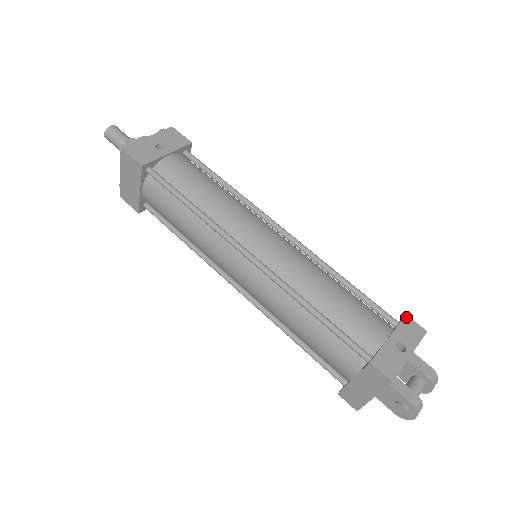
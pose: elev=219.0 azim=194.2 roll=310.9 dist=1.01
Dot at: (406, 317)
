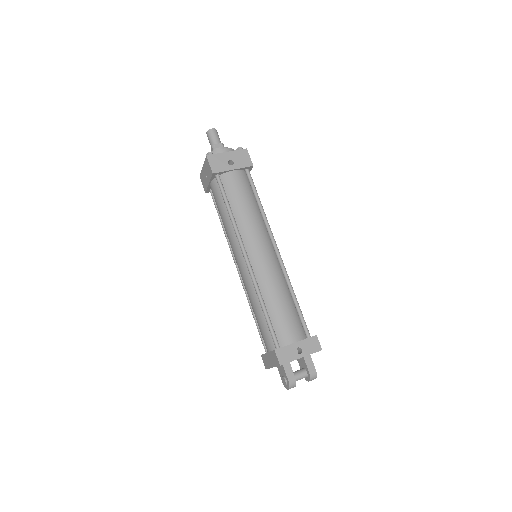
Dot at: (315, 336)
